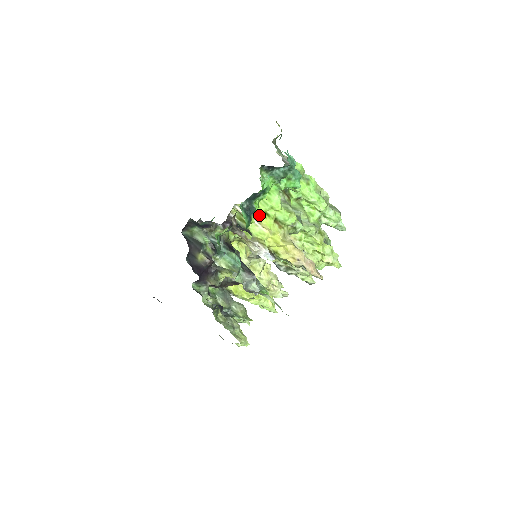
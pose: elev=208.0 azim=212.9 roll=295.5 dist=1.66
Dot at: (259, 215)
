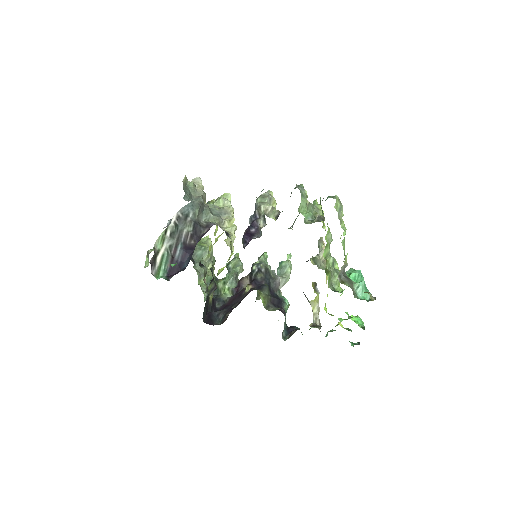
Dot at: (325, 305)
